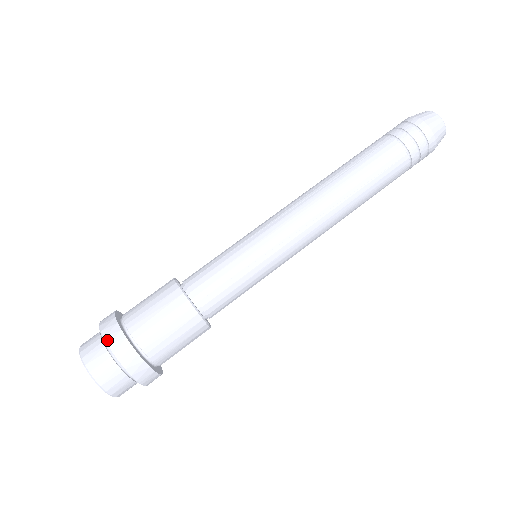
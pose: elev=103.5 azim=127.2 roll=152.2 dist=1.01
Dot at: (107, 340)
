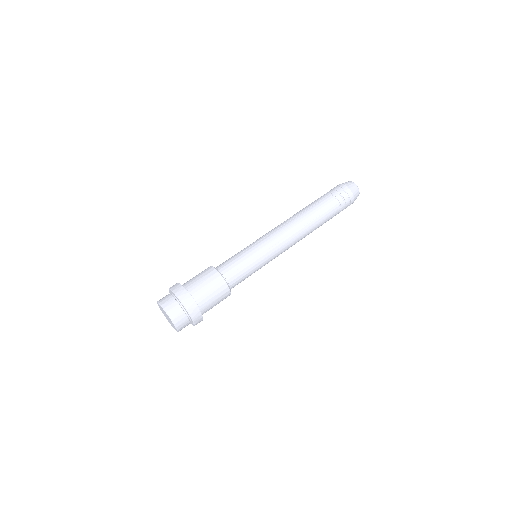
Dot at: (177, 294)
